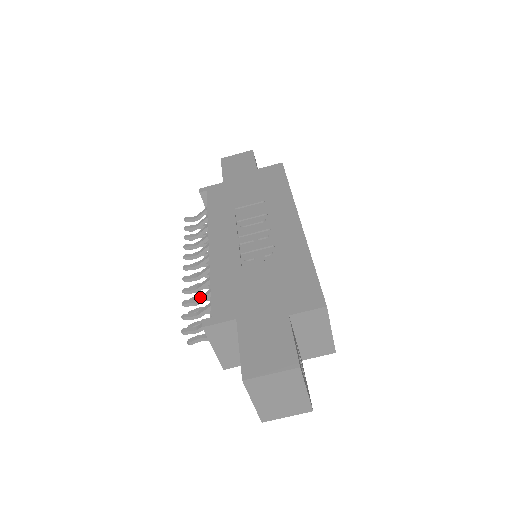
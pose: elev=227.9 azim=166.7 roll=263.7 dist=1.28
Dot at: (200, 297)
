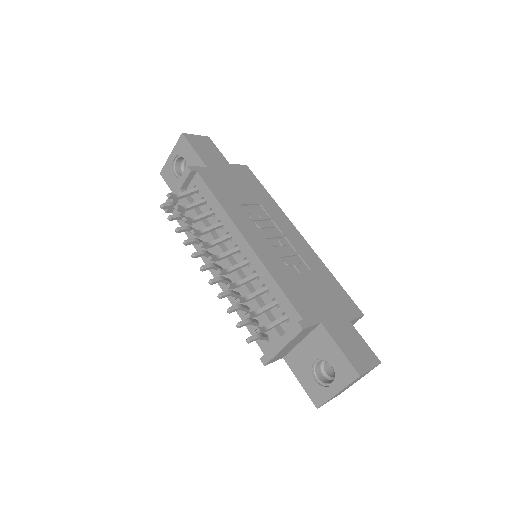
Dot at: (251, 295)
